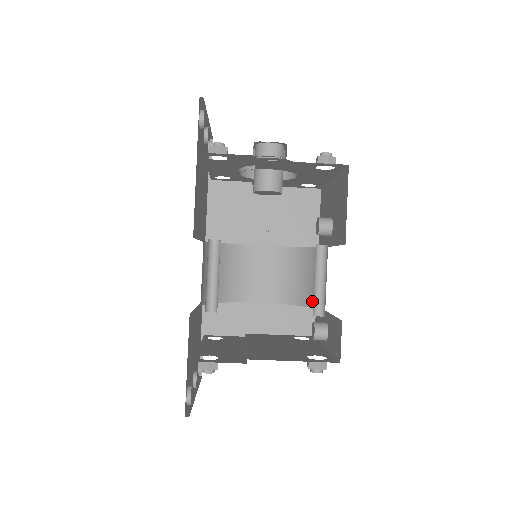
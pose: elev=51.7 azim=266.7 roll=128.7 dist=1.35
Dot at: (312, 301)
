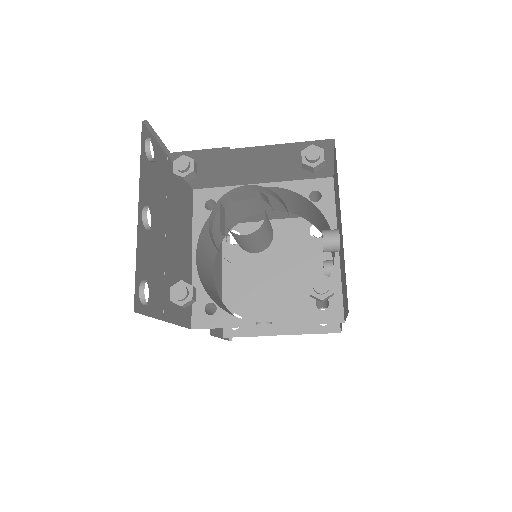
Dot at: occluded
